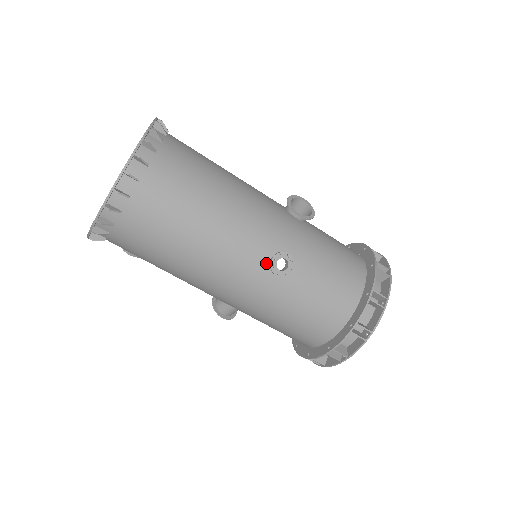
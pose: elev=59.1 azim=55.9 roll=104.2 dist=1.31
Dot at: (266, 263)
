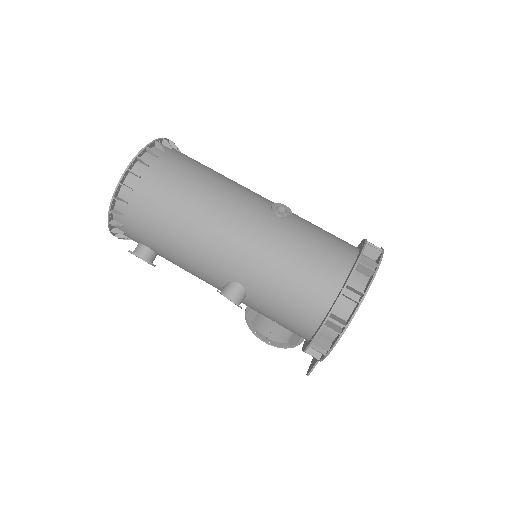
Dot at: (268, 211)
